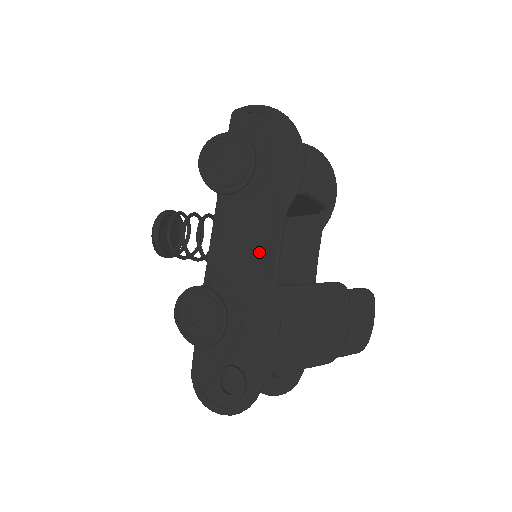
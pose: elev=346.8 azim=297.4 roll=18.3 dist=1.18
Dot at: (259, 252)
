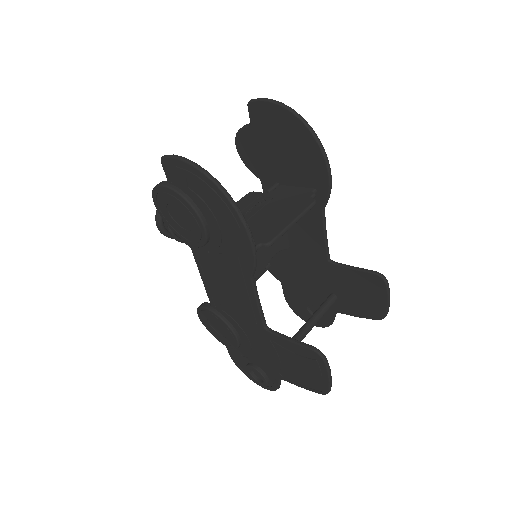
Dot at: (242, 302)
